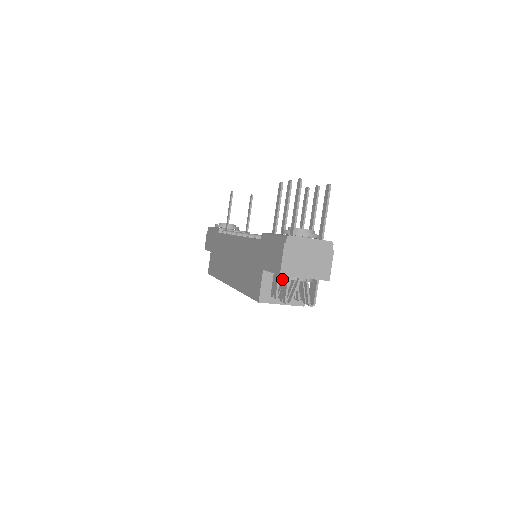
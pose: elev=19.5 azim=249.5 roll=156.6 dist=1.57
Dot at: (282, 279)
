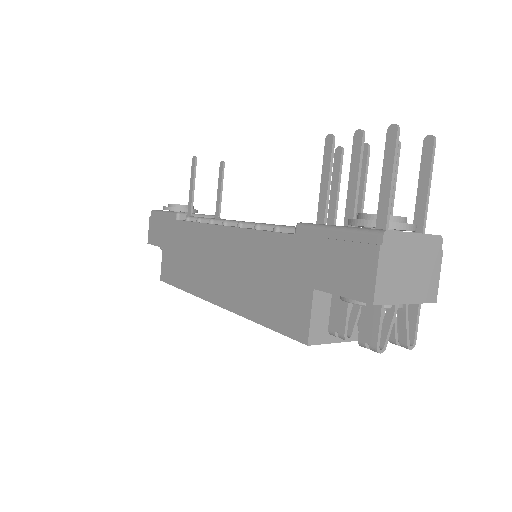
Dot at: (362, 307)
